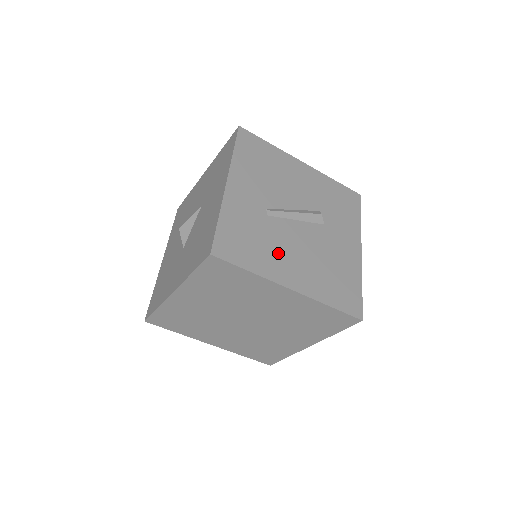
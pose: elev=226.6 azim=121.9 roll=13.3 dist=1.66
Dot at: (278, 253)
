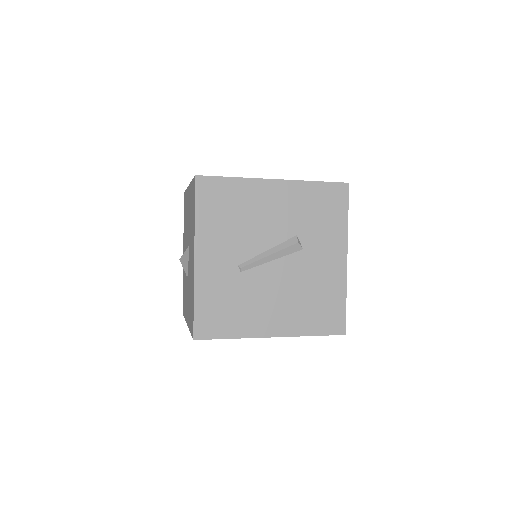
Dot at: (255, 307)
